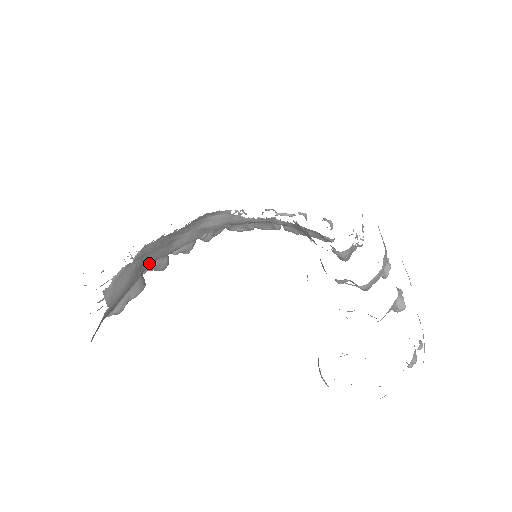
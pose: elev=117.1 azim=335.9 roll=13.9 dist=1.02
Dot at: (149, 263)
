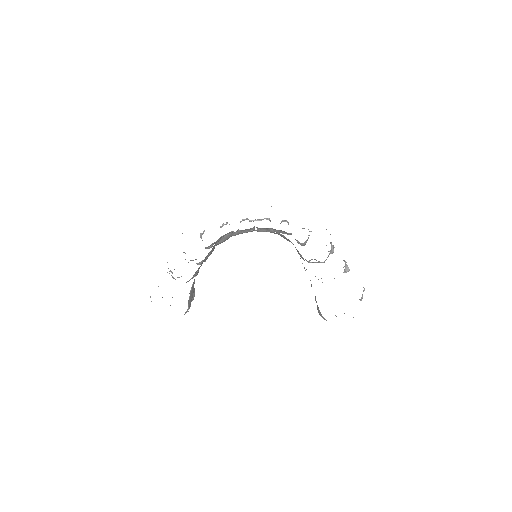
Dot at: occluded
